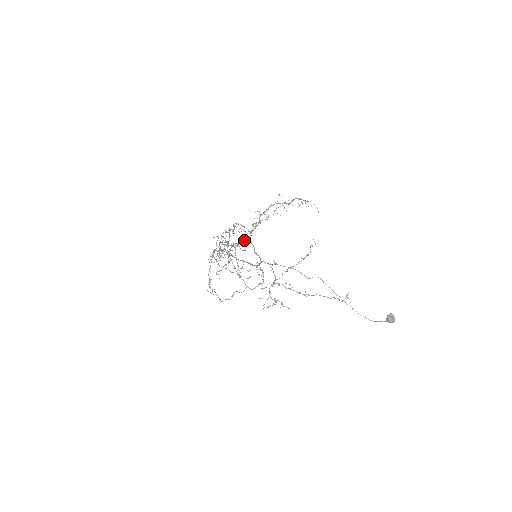
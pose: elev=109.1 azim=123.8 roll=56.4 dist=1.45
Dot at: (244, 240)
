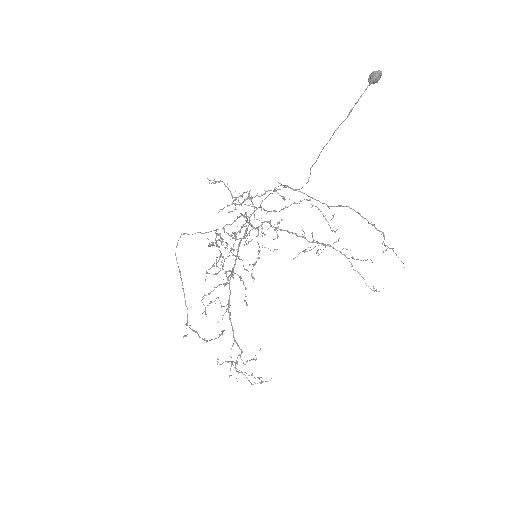
Dot at: (241, 227)
